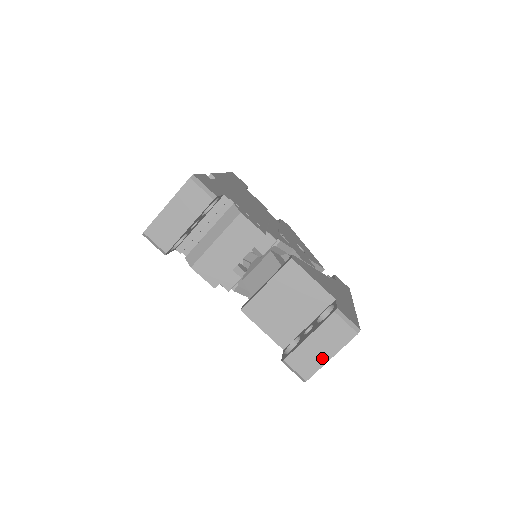
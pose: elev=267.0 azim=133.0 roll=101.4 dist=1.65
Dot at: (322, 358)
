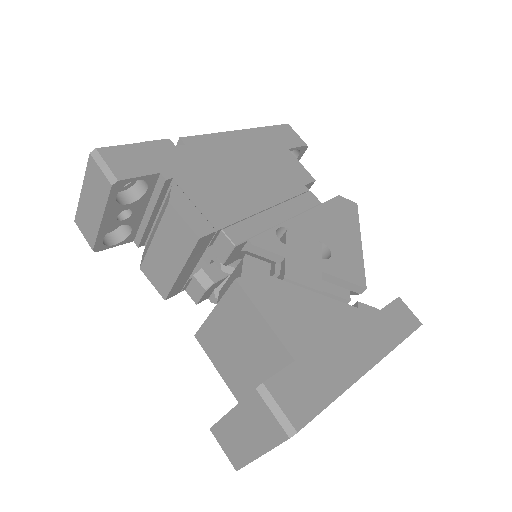
Dot at: (249, 450)
